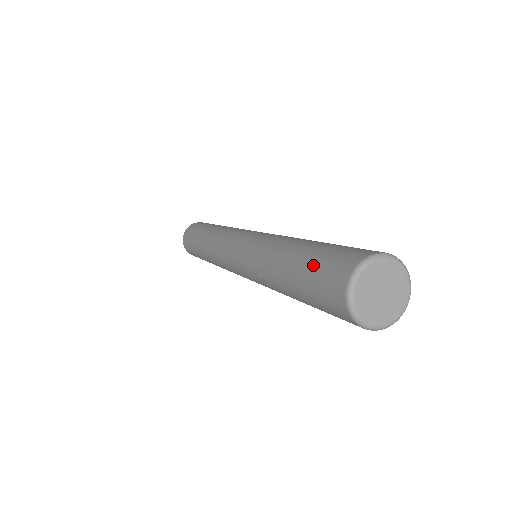
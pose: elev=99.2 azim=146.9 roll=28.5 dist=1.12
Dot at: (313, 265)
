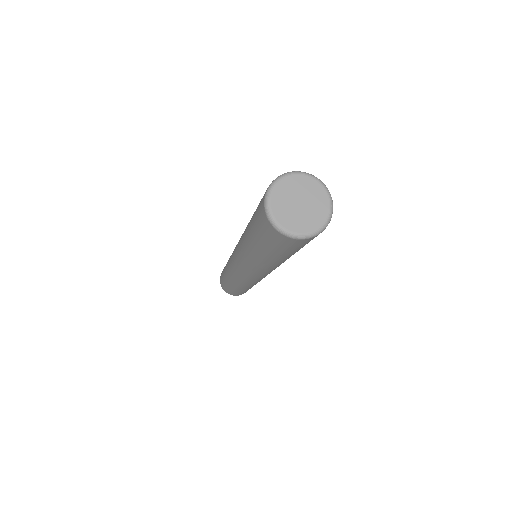
Dot at: occluded
